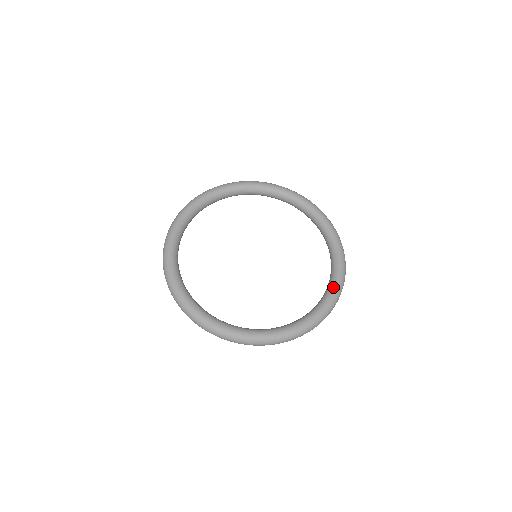
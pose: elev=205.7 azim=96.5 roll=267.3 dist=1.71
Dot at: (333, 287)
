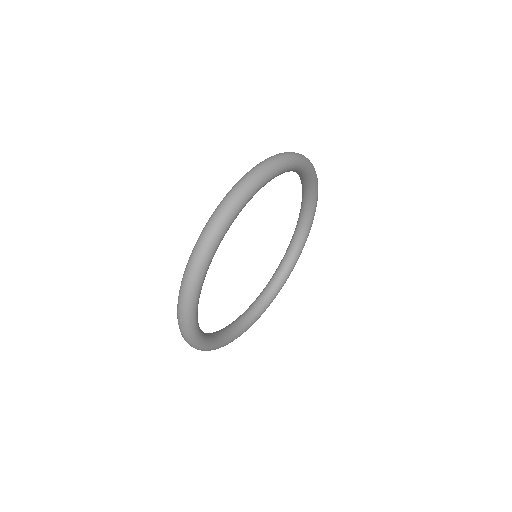
Dot at: (282, 286)
